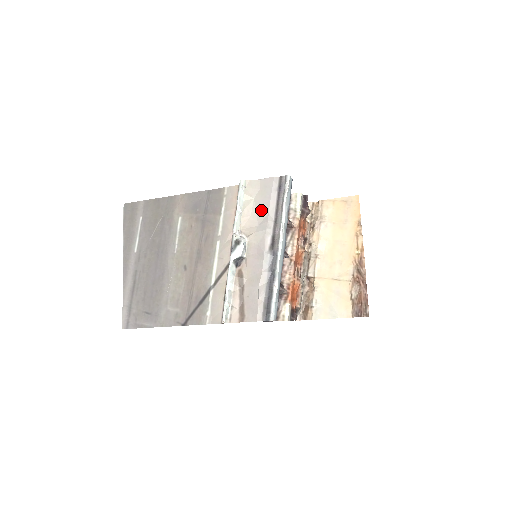
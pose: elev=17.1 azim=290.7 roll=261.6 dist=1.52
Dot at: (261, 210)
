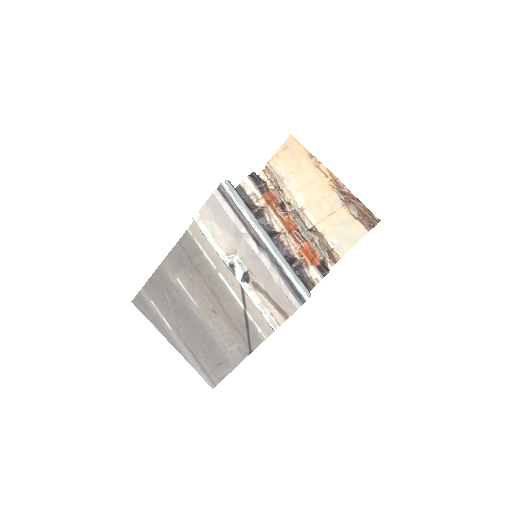
Dot at: (227, 226)
